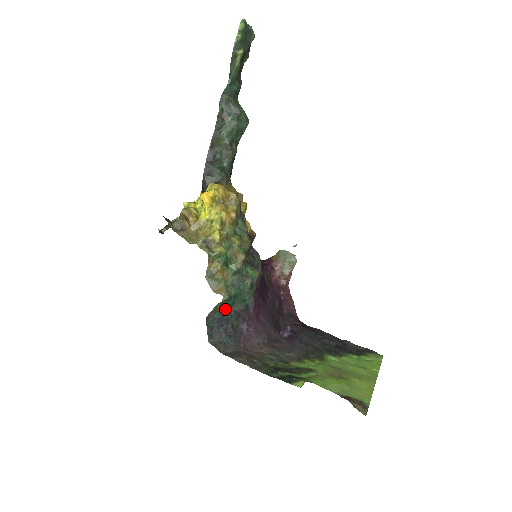
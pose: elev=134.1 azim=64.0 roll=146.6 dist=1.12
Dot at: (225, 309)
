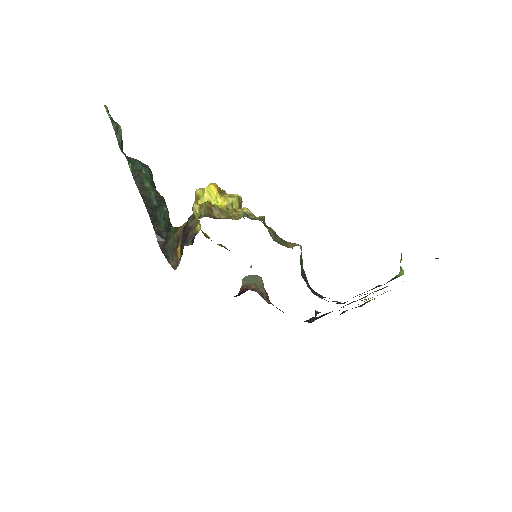
Dot at: (302, 268)
